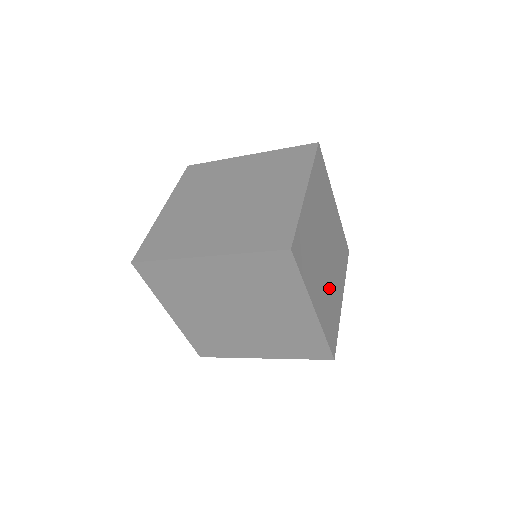
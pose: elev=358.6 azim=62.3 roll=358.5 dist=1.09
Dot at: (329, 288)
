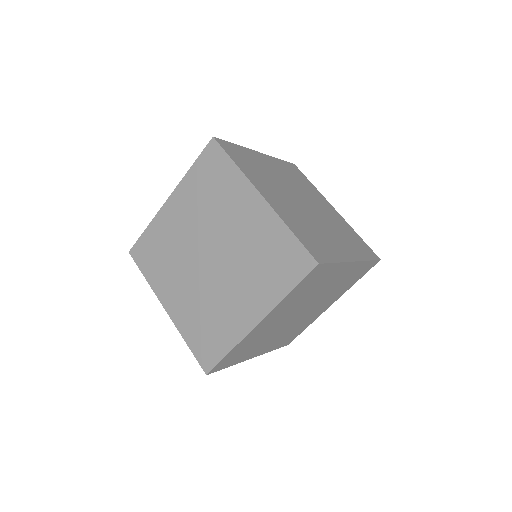
Dot at: (308, 221)
